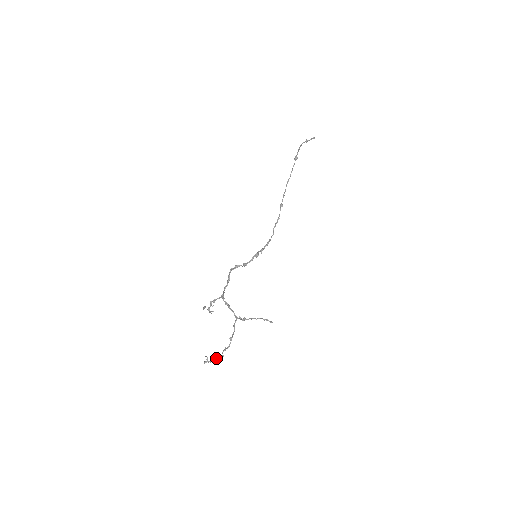
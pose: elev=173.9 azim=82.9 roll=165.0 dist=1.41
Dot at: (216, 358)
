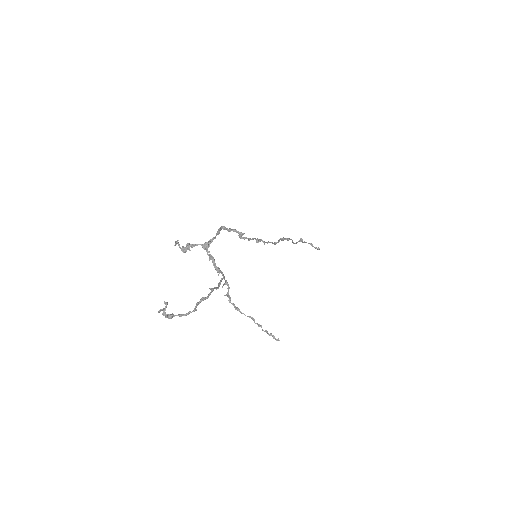
Dot at: (182, 314)
